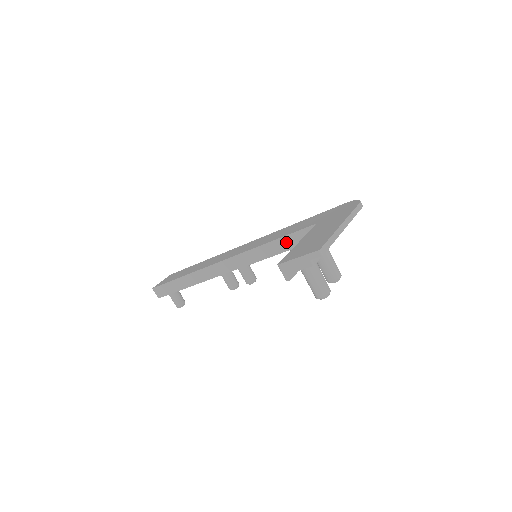
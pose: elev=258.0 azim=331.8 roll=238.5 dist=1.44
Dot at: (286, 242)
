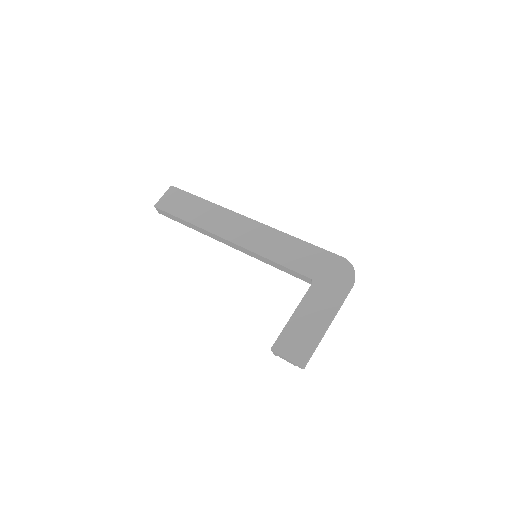
Dot at: (284, 269)
